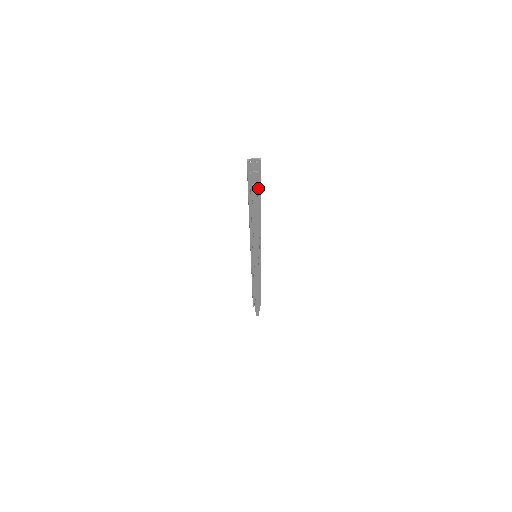
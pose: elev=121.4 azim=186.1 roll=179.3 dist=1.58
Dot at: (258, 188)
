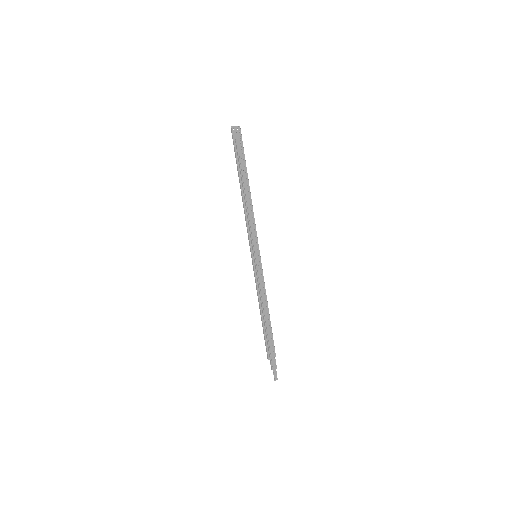
Dot at: (243, 156)
